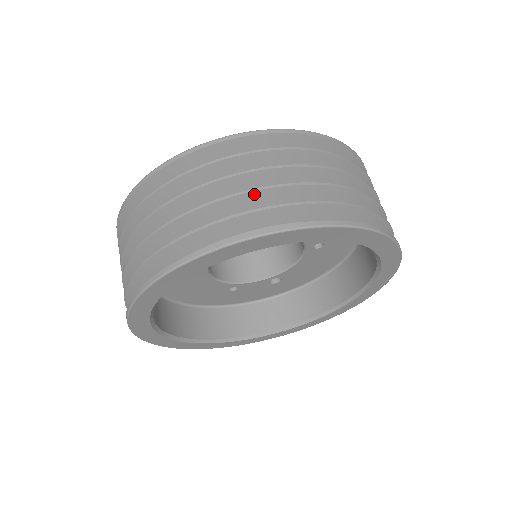
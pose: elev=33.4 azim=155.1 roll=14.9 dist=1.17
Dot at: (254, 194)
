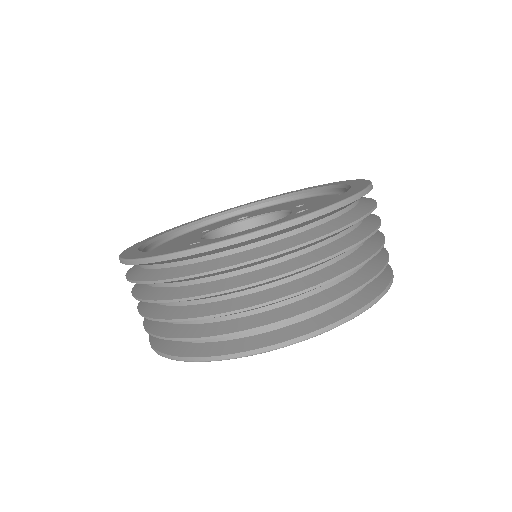
Dot at: (320, 286)
